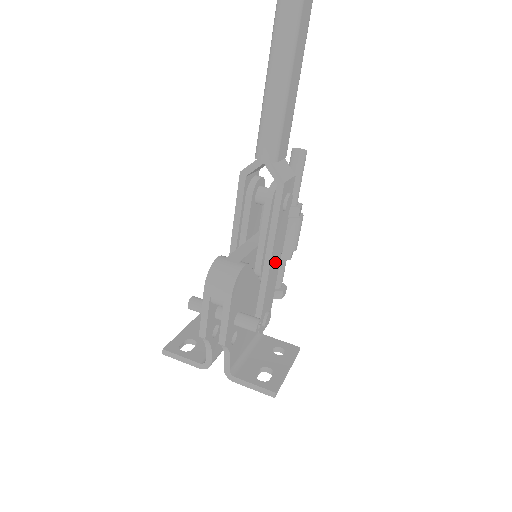
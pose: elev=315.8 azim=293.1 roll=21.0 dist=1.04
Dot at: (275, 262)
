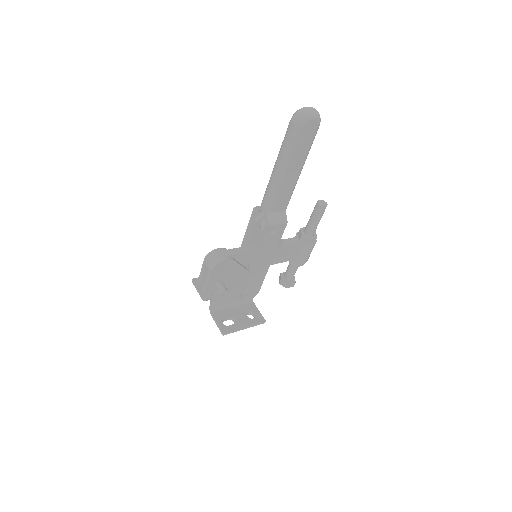
Dot at: (262, 265)
